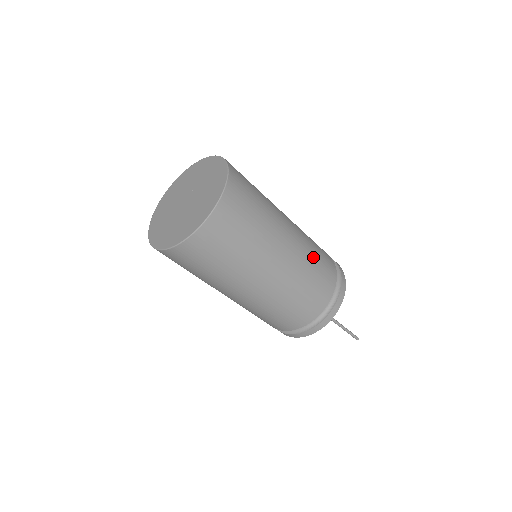
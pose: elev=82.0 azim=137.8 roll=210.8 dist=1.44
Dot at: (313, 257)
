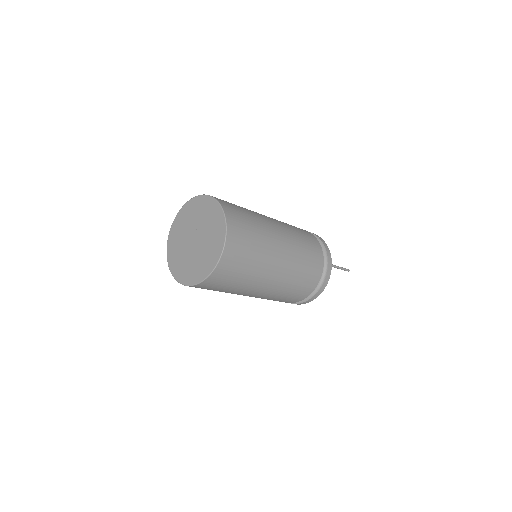
Dot at: occluded
